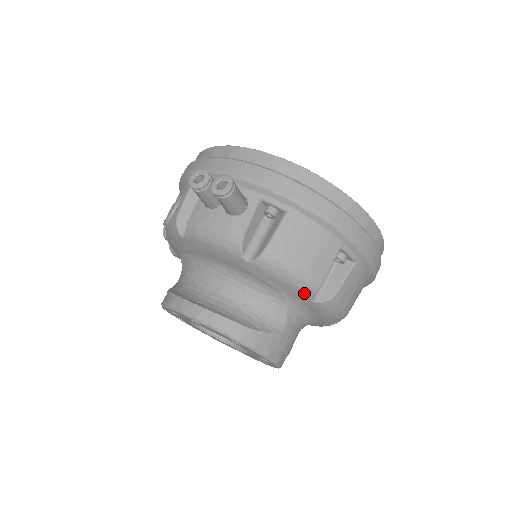
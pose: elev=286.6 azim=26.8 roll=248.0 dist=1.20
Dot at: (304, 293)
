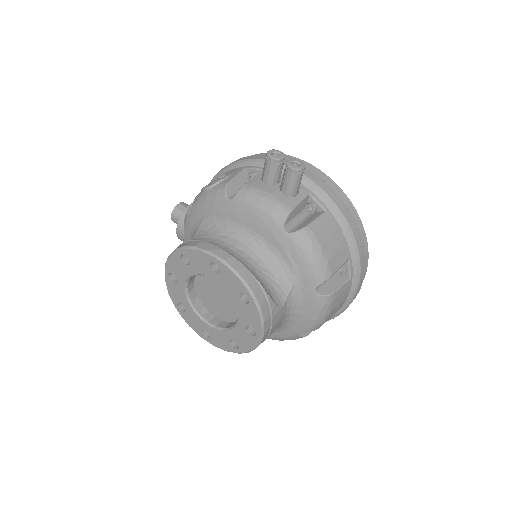
Dot at: (314, 279)
